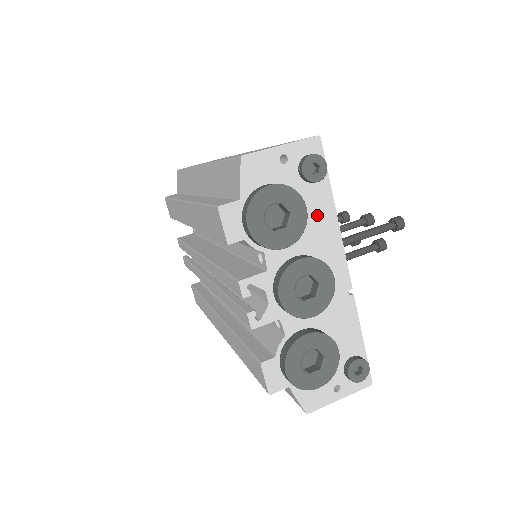
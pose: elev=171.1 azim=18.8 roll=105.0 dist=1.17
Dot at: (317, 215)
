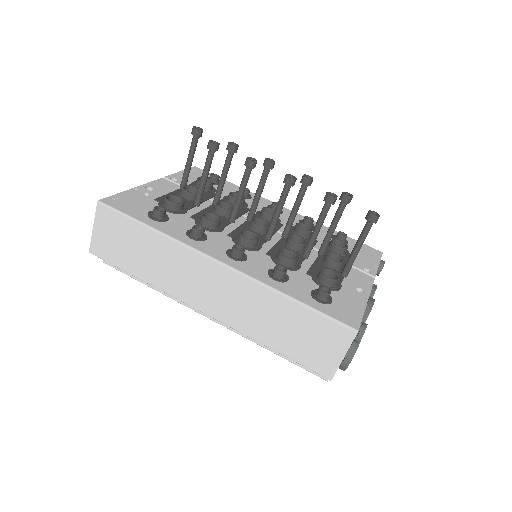
Dot at: occluded
